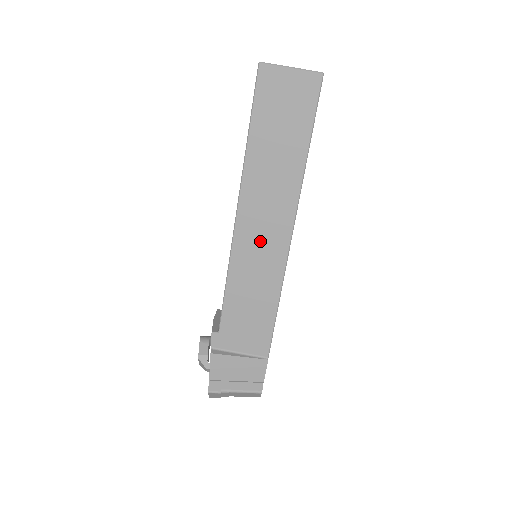
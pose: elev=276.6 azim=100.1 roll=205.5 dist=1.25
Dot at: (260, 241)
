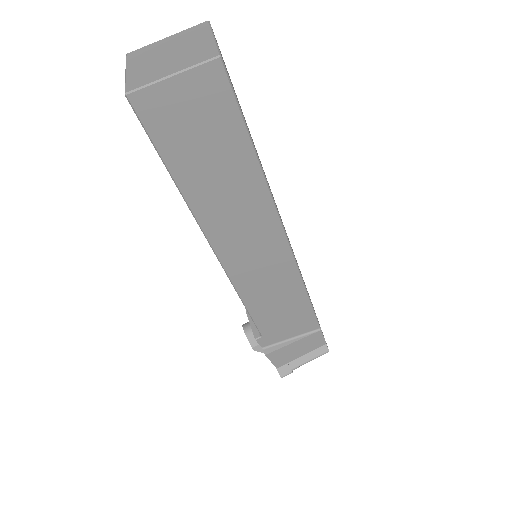
Dot at: (255, 259)
